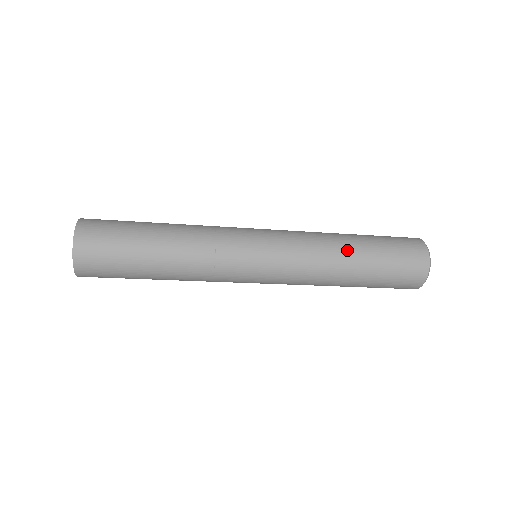
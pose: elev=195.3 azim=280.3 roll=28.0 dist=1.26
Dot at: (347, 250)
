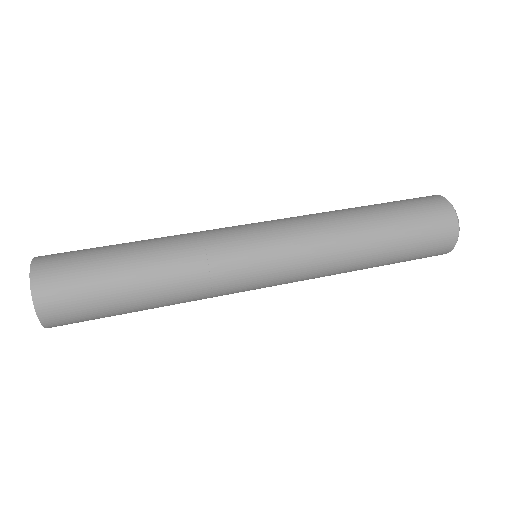
Dot at: (364, 235)
